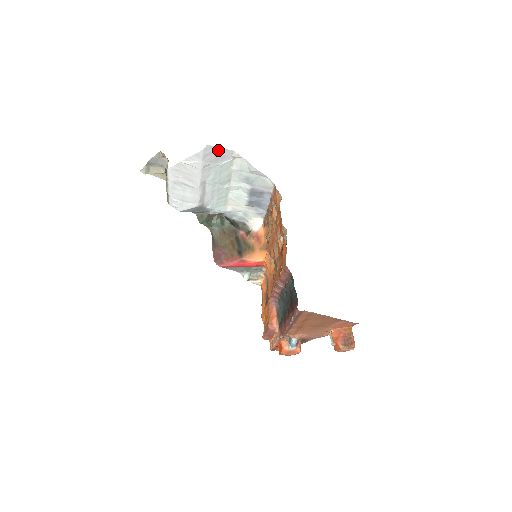
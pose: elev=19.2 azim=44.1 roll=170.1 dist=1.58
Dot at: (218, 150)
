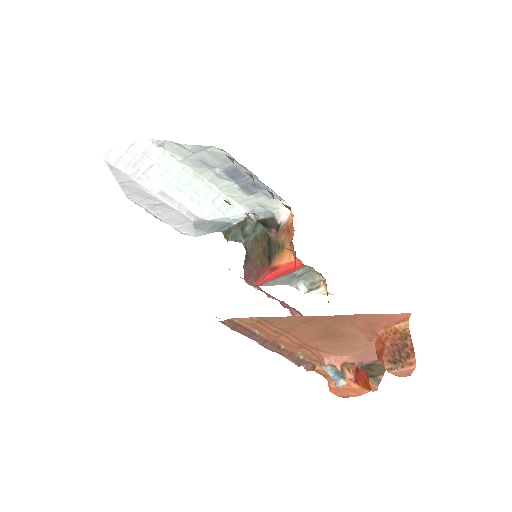
Dot at: (126, 149)
